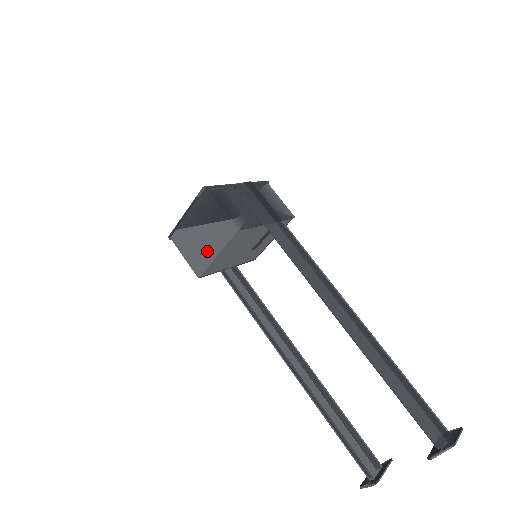
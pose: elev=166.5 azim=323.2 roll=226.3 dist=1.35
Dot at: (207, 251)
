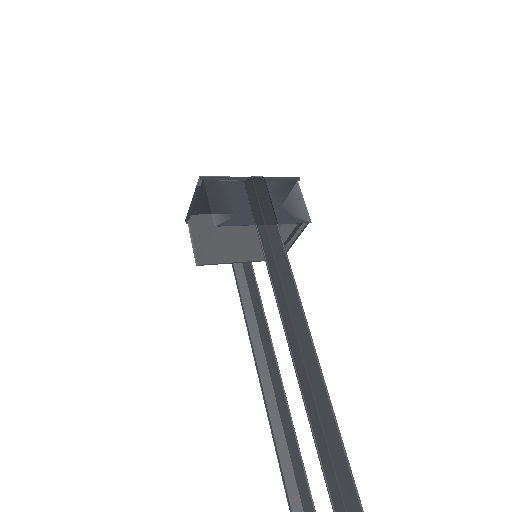
Dot at: (201, 241)
